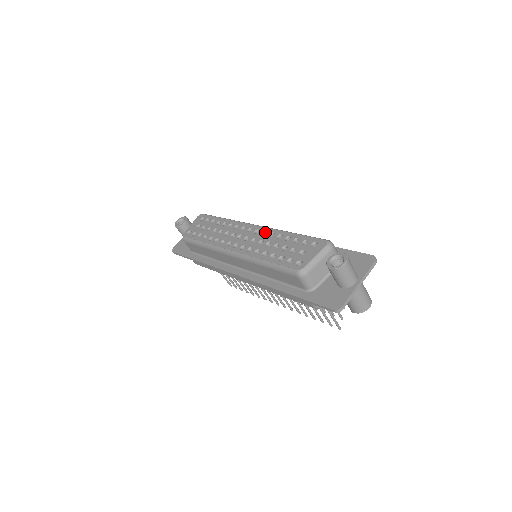
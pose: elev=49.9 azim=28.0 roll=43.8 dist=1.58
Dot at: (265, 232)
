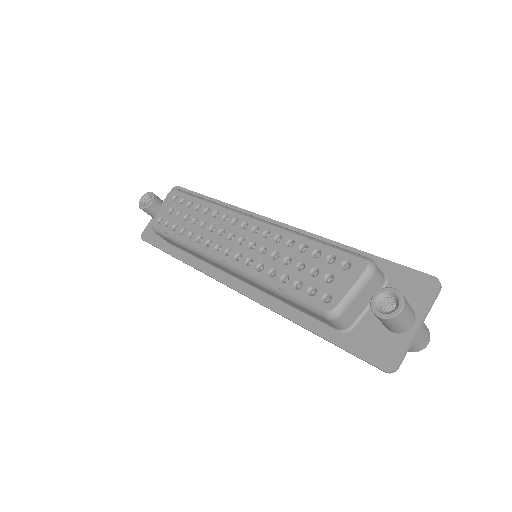
Dot at: (267, 232)
